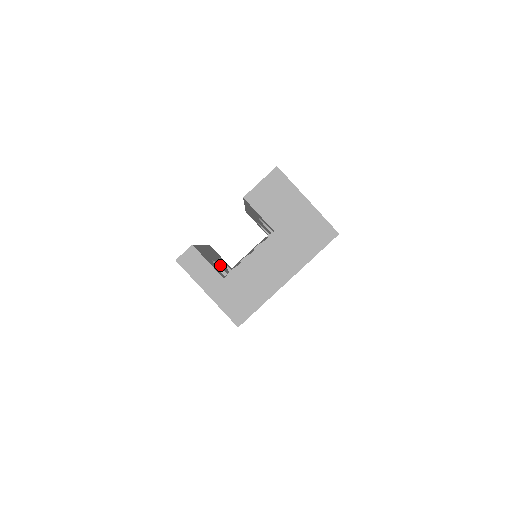
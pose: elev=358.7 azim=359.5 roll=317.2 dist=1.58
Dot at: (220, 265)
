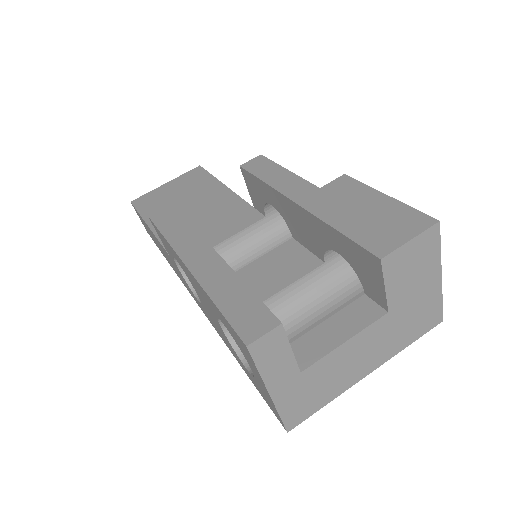
Dot at: occluded
